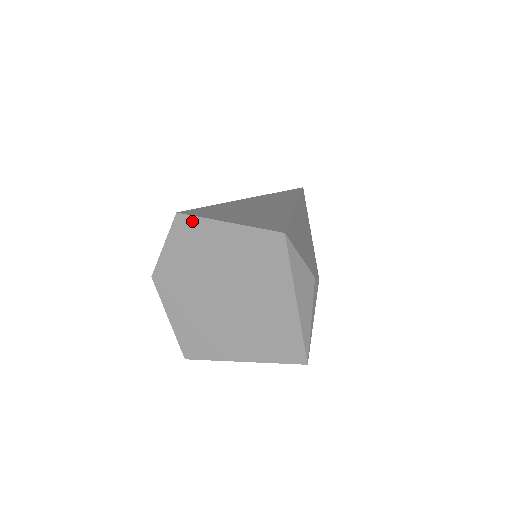
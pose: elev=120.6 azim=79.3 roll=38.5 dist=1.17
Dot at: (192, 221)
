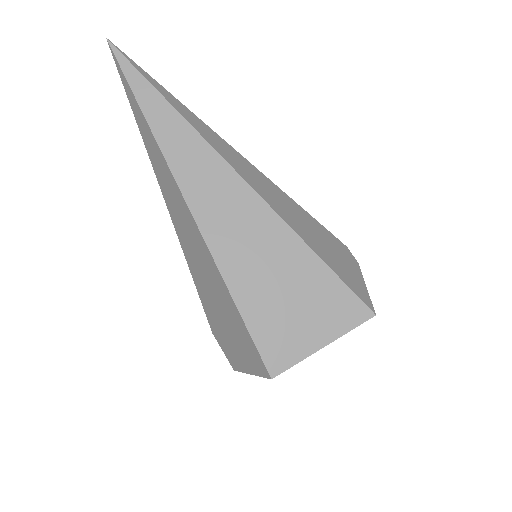
Dot at: (287, 367)
